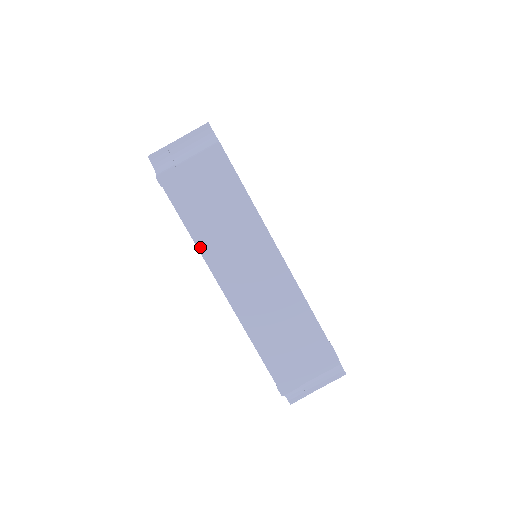
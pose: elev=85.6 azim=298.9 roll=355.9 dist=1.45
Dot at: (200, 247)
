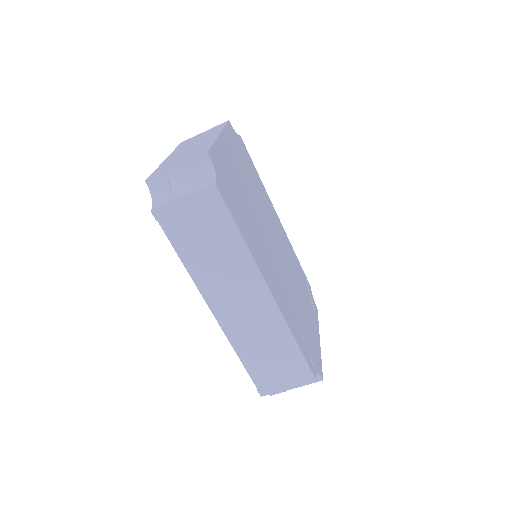
Dot at: (193, 276)
